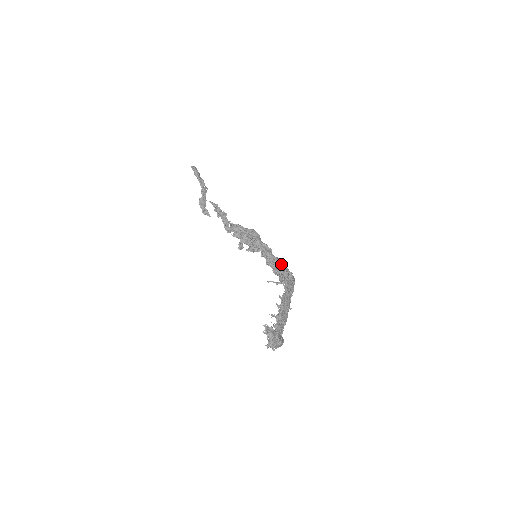
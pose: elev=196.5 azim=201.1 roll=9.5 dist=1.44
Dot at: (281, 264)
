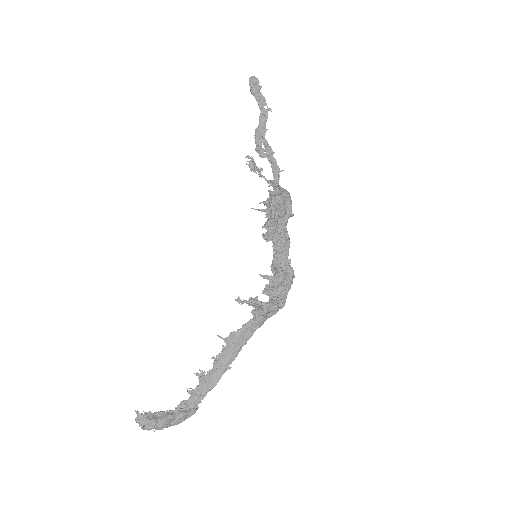
Dot at: (285, 273)
